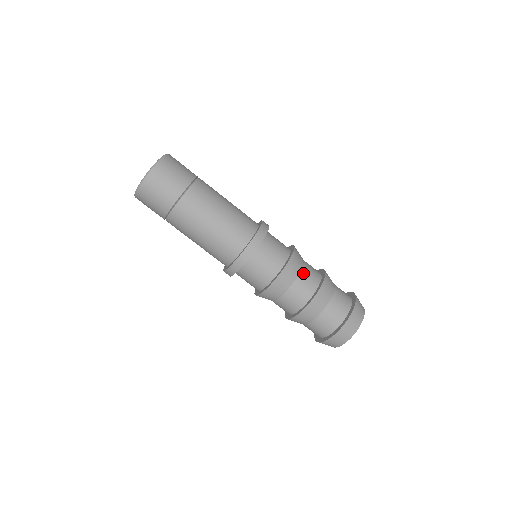
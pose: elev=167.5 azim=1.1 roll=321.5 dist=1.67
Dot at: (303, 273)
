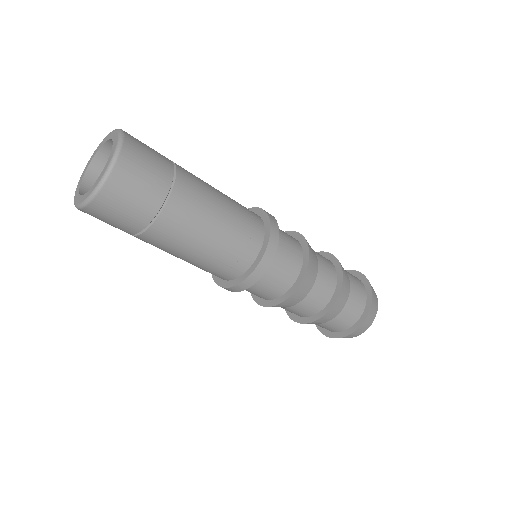
Dot at: occluded
